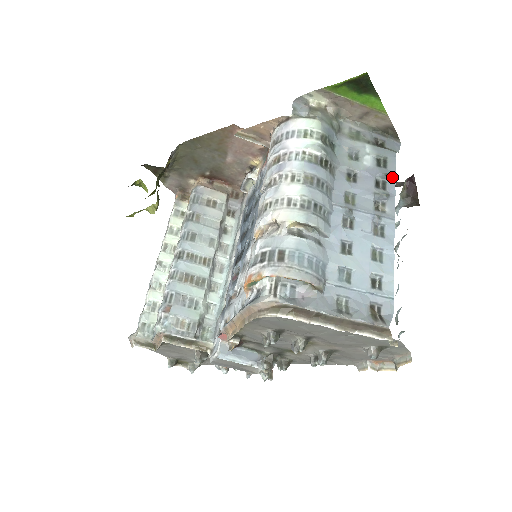
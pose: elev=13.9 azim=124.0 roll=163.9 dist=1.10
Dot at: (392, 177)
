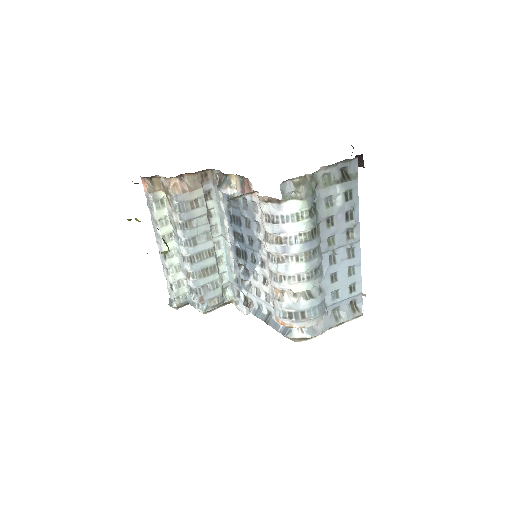
Dot at: (356, 205)
